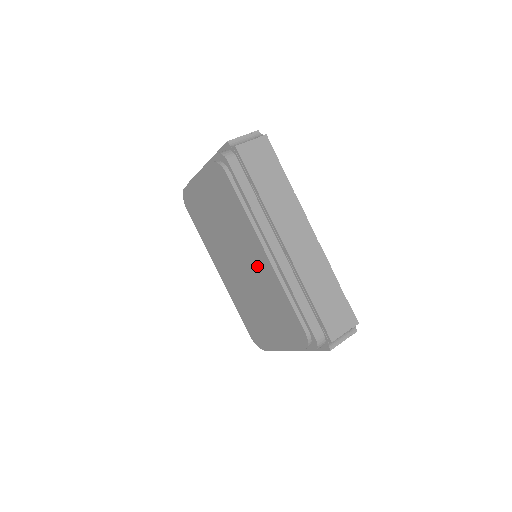
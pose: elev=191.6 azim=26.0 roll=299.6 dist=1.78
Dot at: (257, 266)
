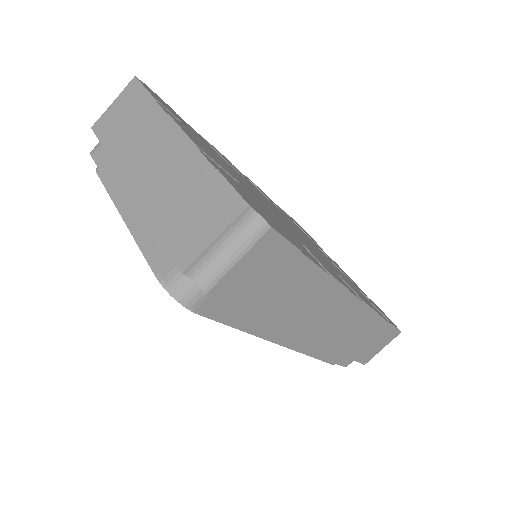
Dot at: occluded
